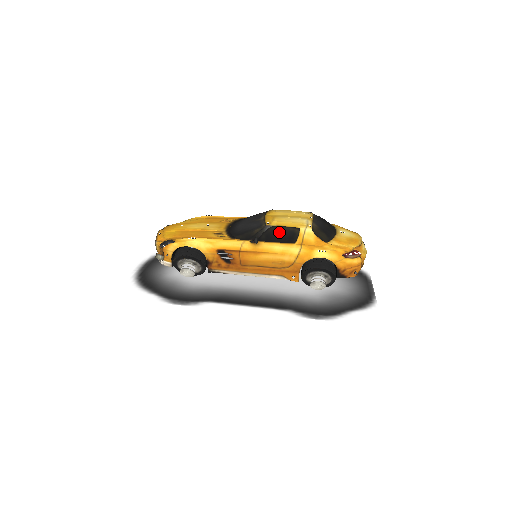
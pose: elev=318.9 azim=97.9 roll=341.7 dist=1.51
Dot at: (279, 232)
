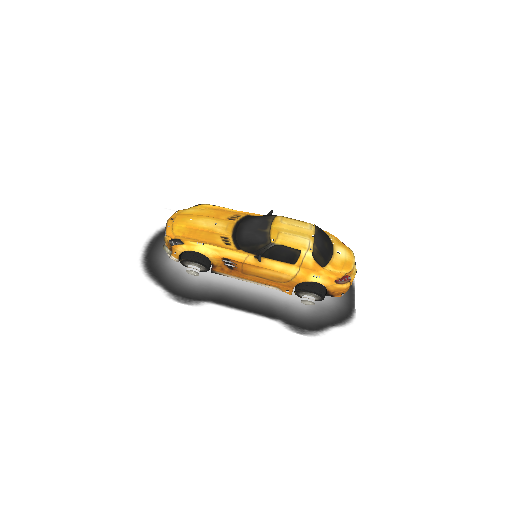
Dot at: (282, 251)
